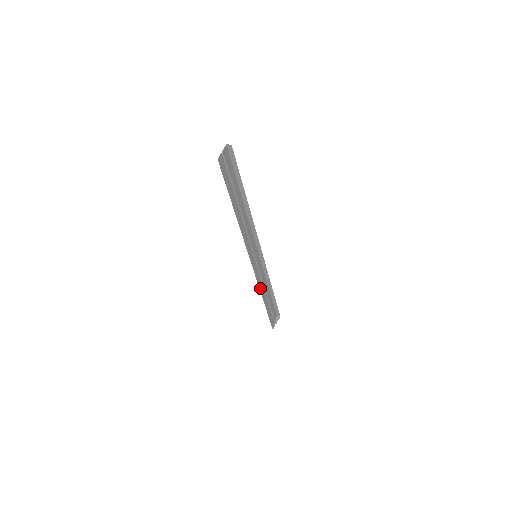
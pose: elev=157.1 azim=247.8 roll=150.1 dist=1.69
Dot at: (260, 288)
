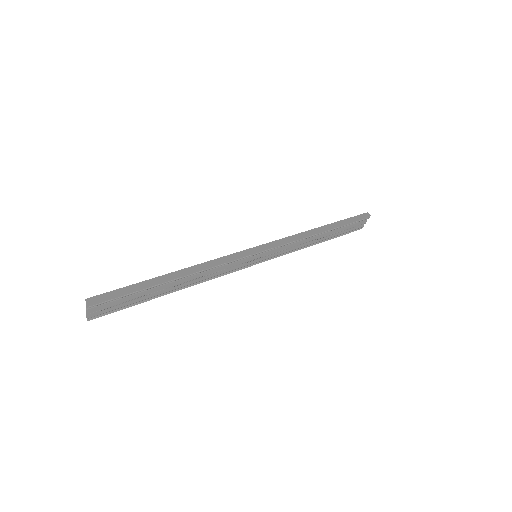
Dot at: (296, 247)
